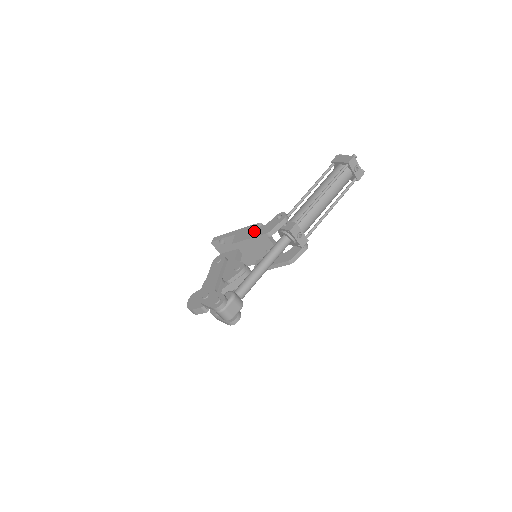
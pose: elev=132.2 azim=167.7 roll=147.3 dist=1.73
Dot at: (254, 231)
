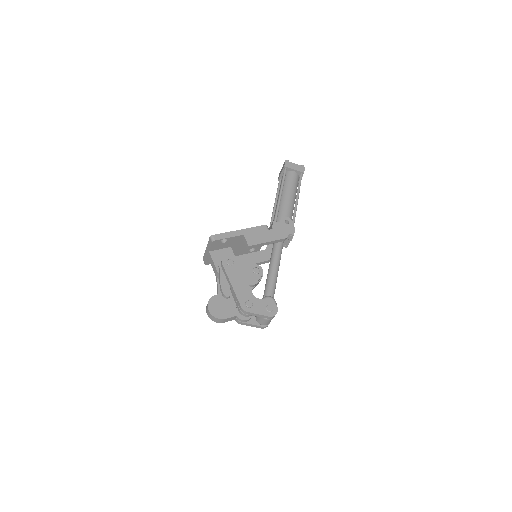
Dot at: (268, 234)
